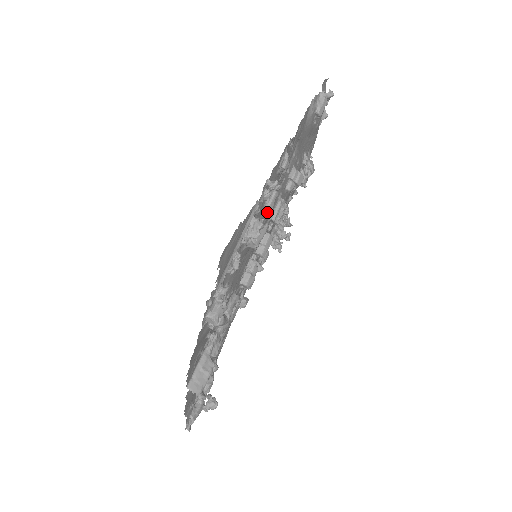
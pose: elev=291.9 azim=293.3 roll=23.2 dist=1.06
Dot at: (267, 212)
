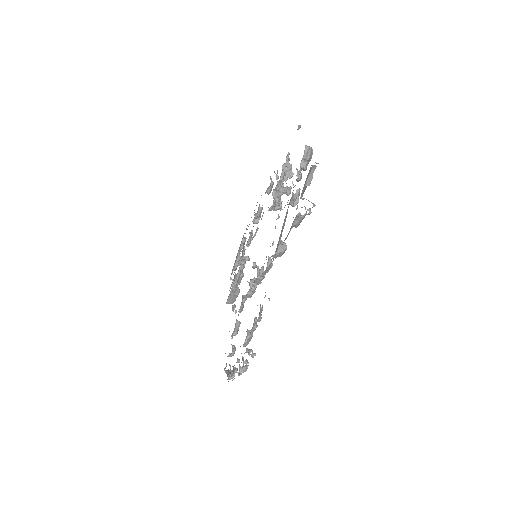
Dot at: occluded
